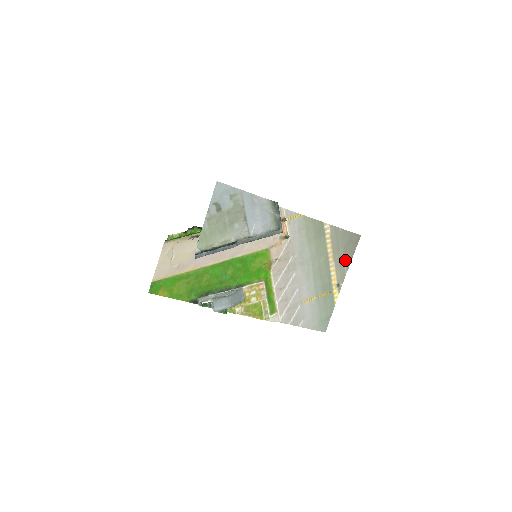
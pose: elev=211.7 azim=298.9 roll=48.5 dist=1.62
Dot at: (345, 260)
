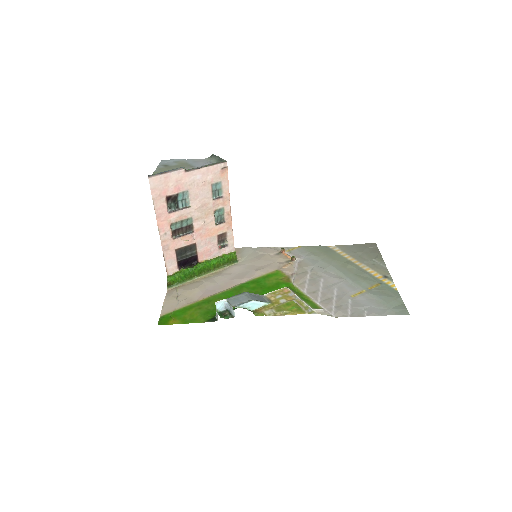
Dot at: (375, 260)
